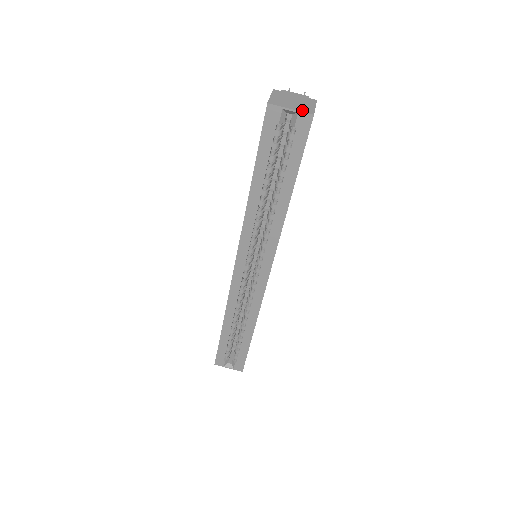
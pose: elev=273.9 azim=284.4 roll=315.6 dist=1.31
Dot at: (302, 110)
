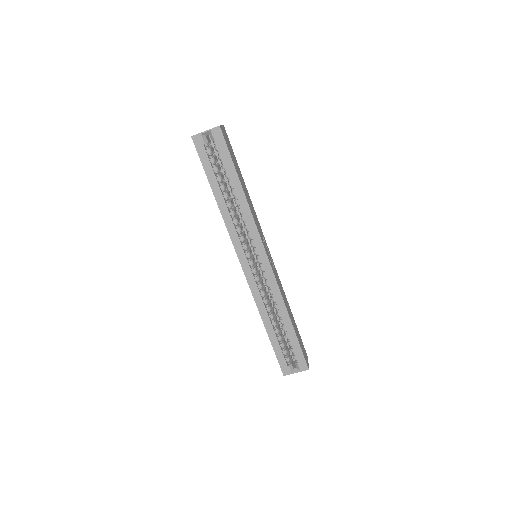
Dot at: (212, 128)
